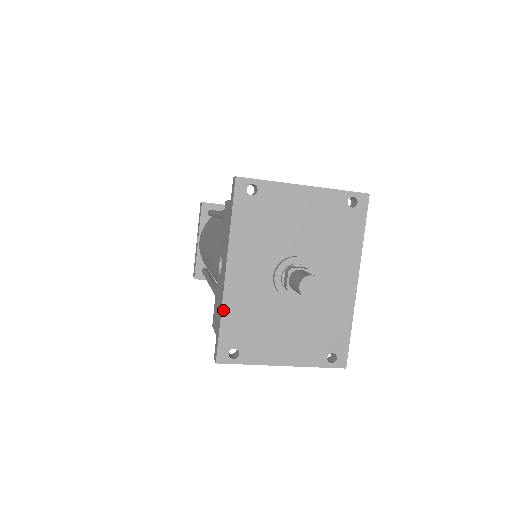
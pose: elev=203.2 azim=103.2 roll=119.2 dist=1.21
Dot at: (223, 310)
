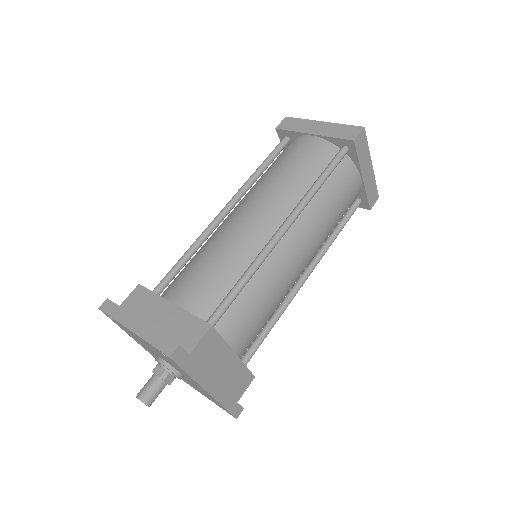
Dot at: (153, 356)
